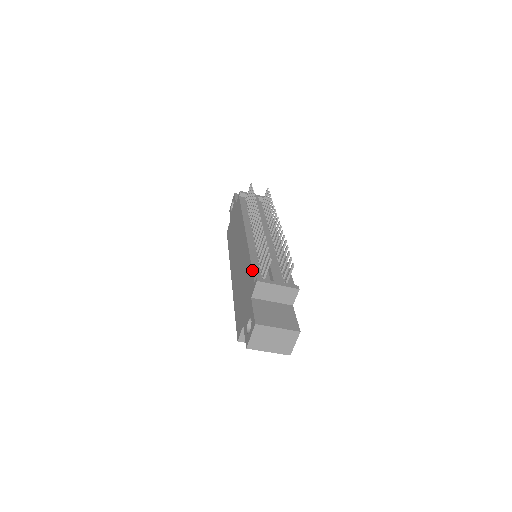
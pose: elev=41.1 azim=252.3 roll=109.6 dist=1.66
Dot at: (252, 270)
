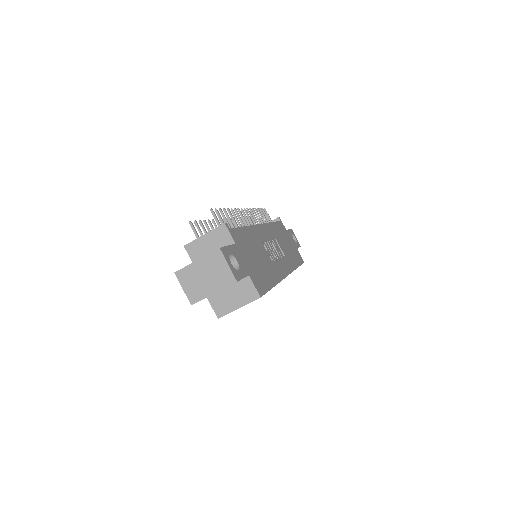
Dot at: occluded
